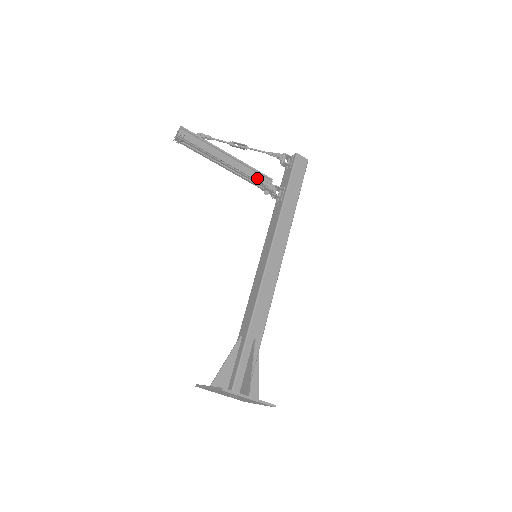
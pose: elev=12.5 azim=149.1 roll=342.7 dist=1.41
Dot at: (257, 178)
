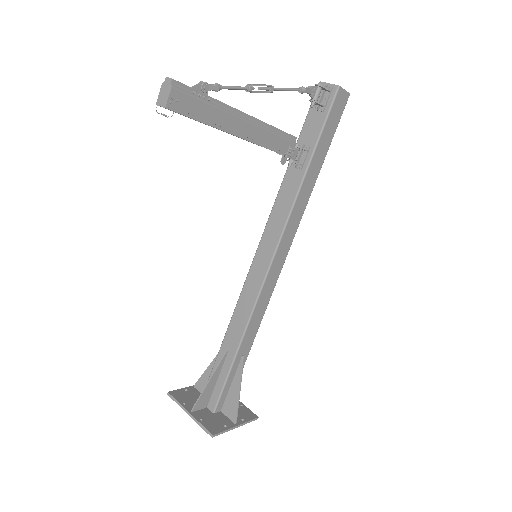
Dot at: (278, 145)
